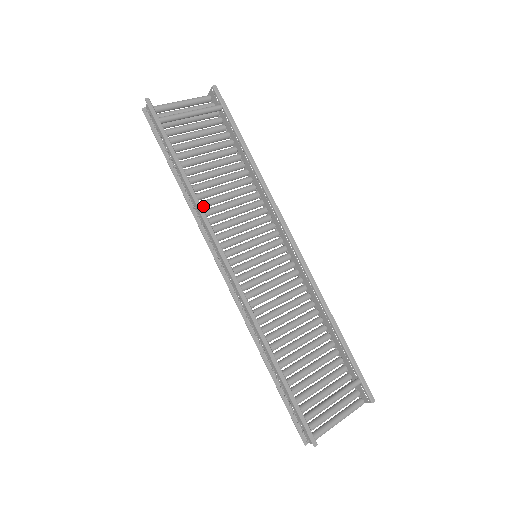
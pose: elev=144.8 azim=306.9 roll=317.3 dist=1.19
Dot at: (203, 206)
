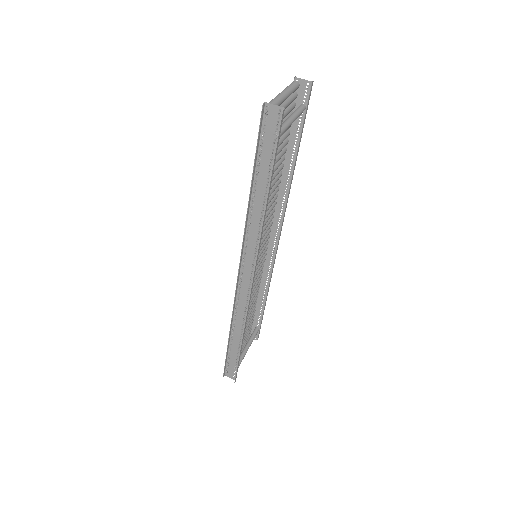
Dot at: occluded
